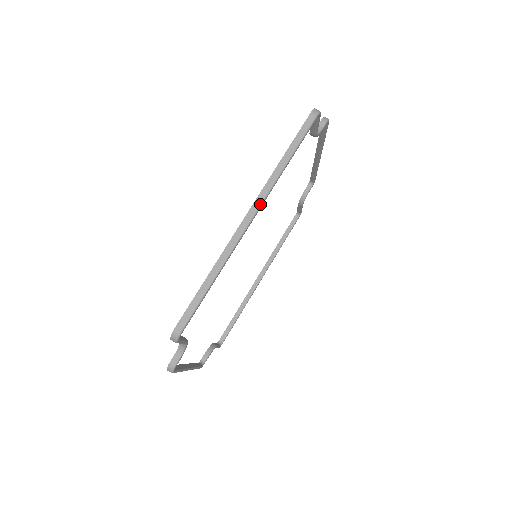
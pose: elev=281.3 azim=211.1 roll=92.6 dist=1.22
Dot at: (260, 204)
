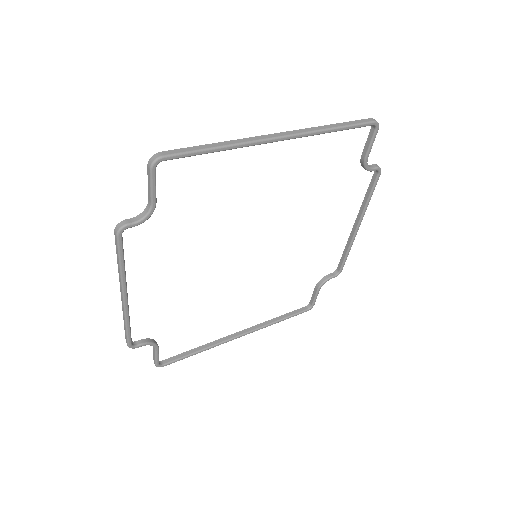
Dot at: (295, 134)
